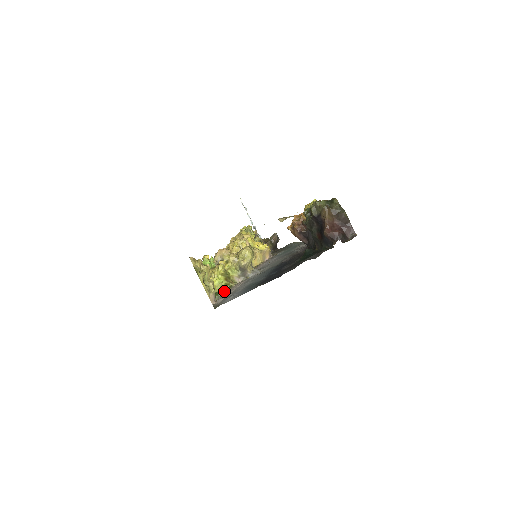
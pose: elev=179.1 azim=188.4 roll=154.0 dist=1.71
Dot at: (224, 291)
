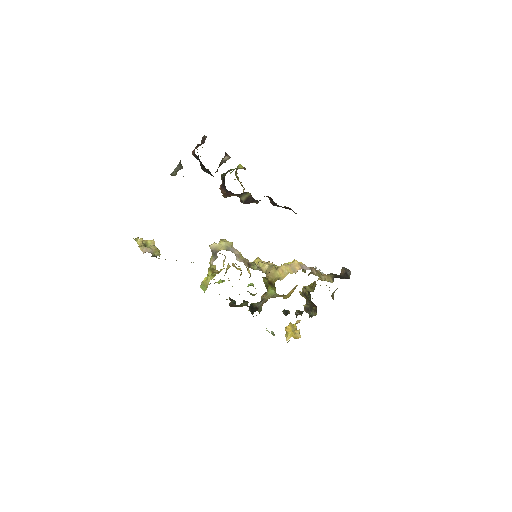
Dot at: occluded
